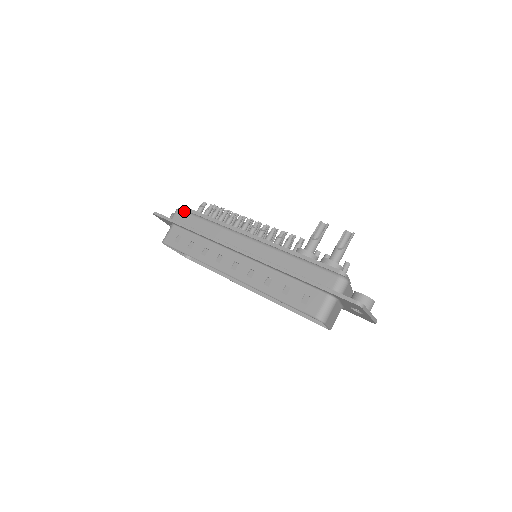
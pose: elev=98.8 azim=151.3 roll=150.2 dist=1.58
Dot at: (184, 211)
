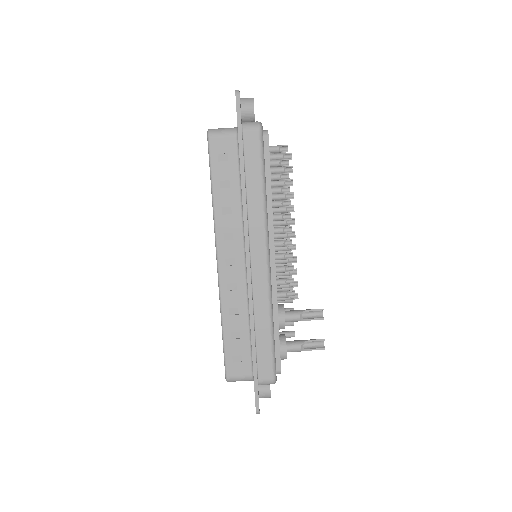
Dot at: (261, 142)
